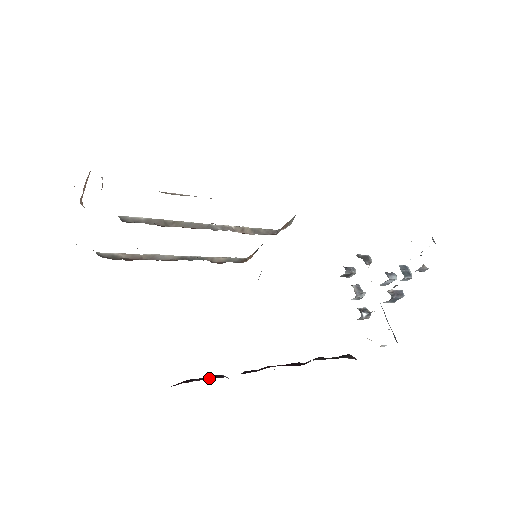
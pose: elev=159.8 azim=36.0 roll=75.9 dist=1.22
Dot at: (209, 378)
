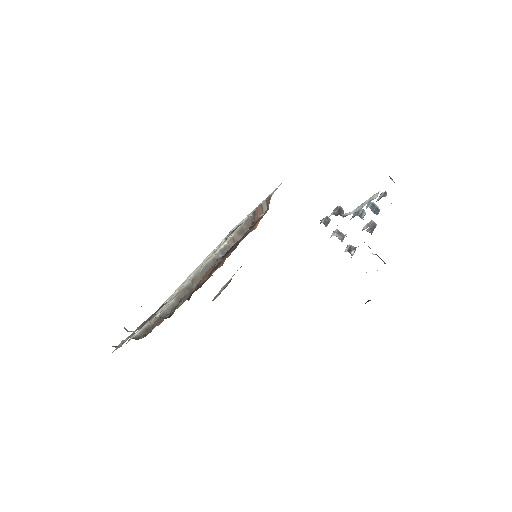
Dot at: occluded
